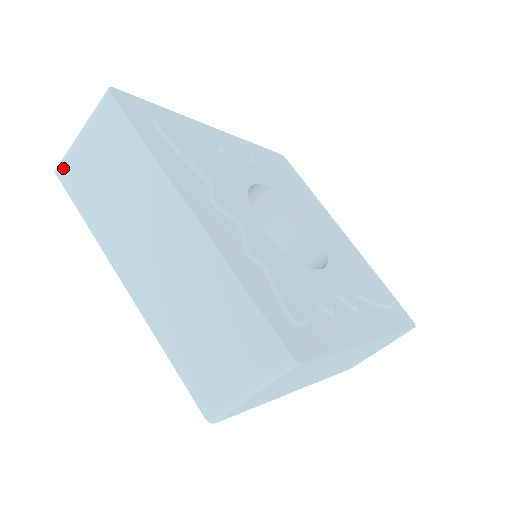
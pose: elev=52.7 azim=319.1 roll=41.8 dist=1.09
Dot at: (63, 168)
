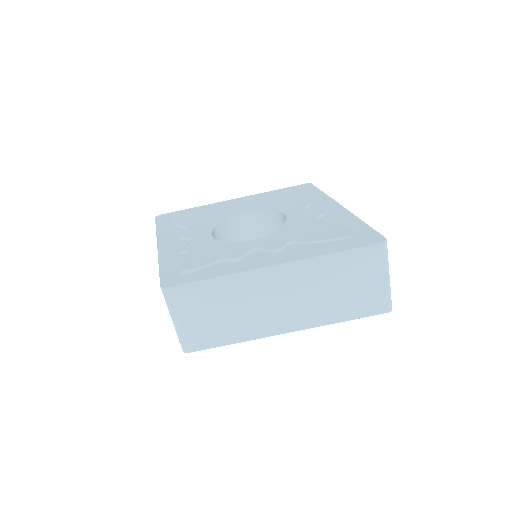
Dot at: occluded
